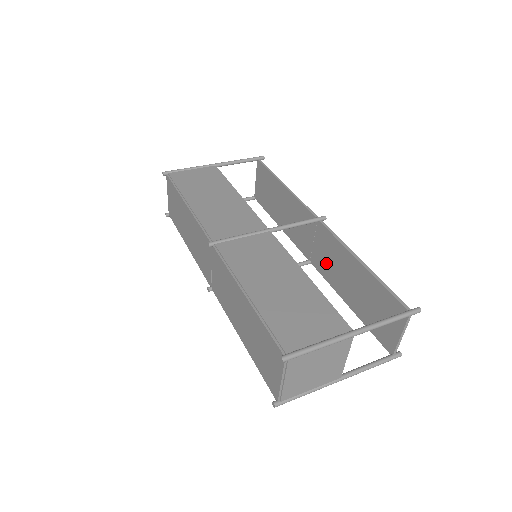
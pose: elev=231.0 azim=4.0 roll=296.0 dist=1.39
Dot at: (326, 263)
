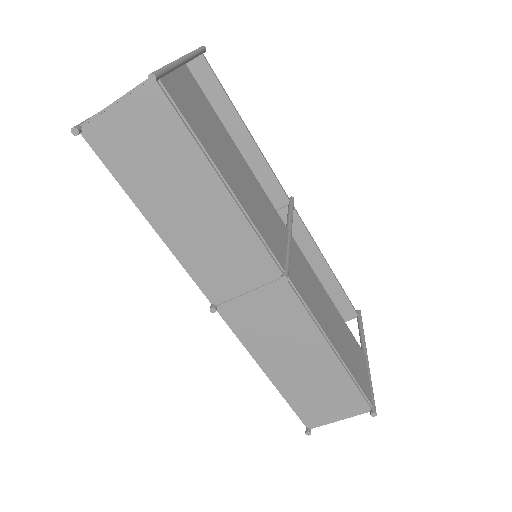
Dot at: occluded
